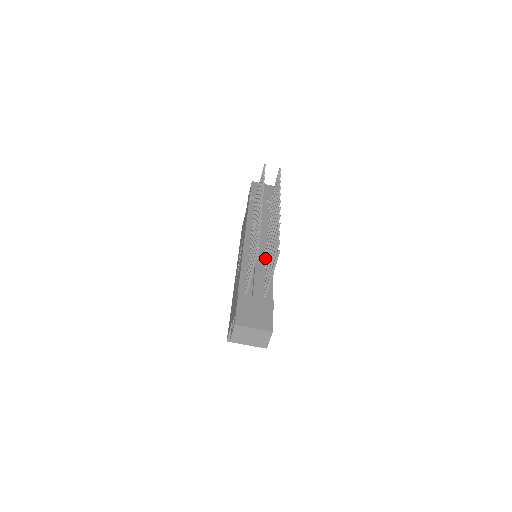
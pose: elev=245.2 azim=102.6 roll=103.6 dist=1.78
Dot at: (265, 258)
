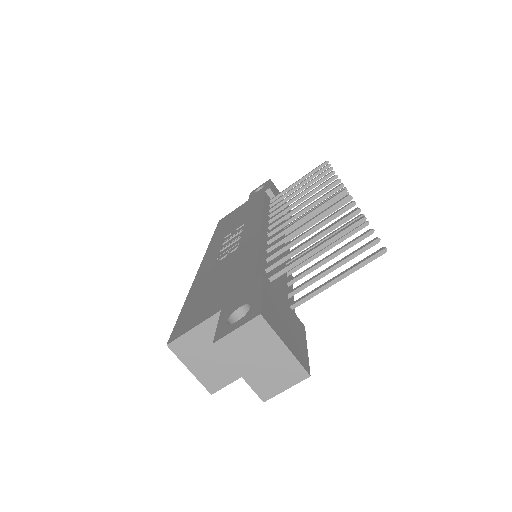
Dot at: occluded
